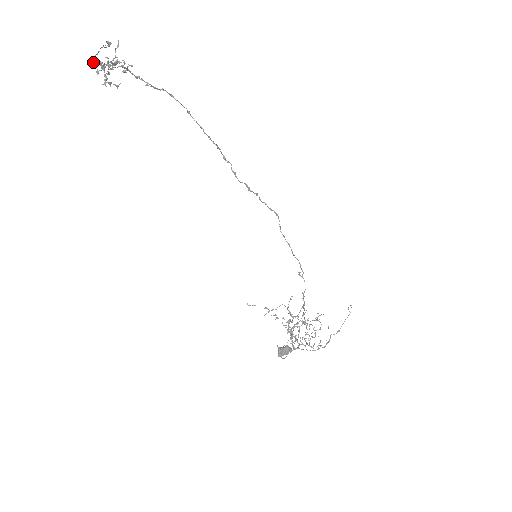
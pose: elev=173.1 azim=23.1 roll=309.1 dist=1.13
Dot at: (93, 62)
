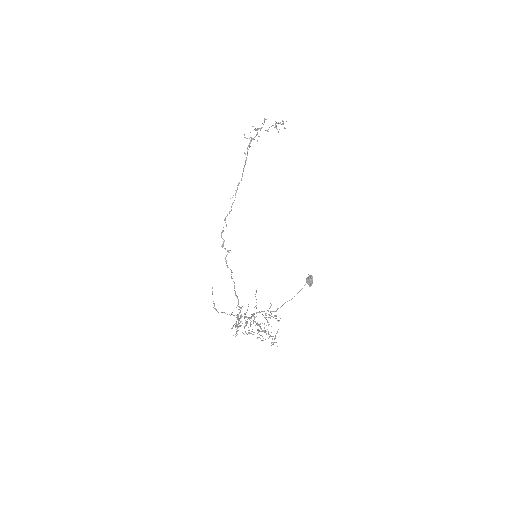
Dot at: (265, 119)
